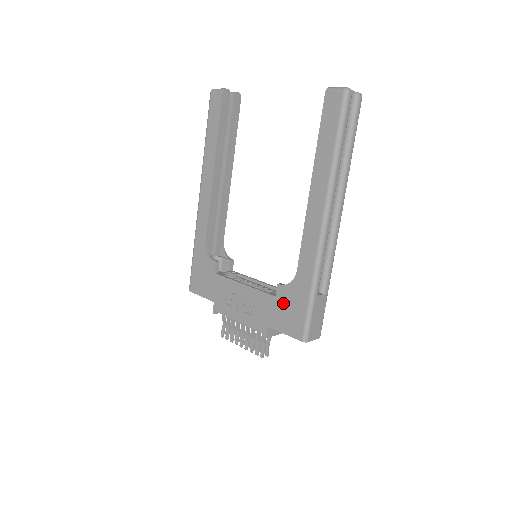
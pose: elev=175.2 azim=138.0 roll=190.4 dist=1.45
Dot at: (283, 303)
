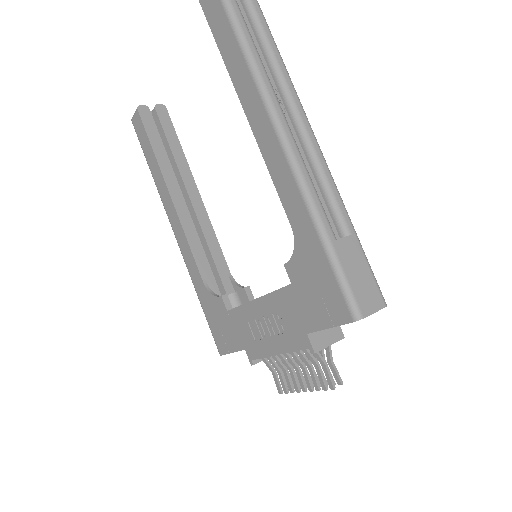
Dot at: (303, 285)
